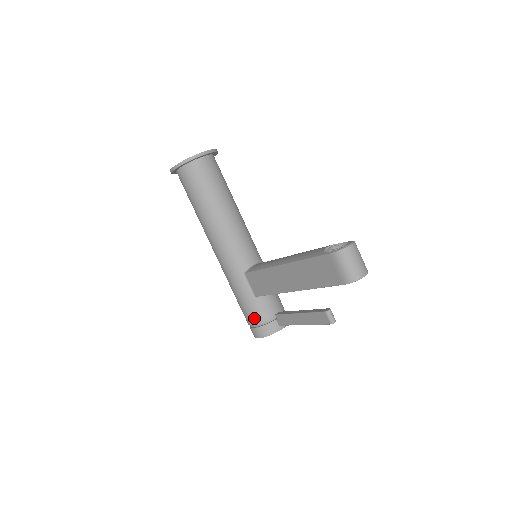
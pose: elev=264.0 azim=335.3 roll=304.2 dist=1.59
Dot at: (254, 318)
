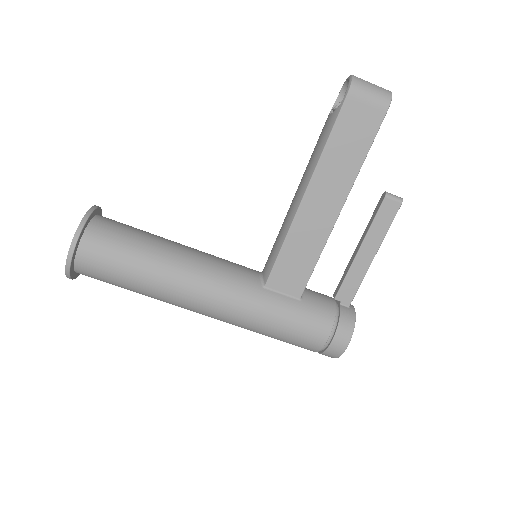
Dot at: (323, 324)
